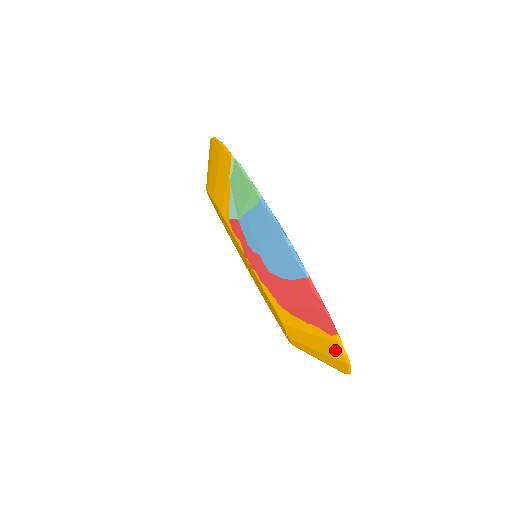
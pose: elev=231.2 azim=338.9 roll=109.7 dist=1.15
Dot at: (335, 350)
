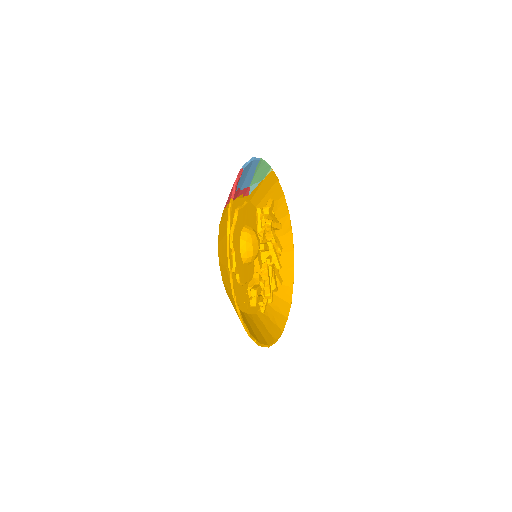
Dot at: (226, 221)
